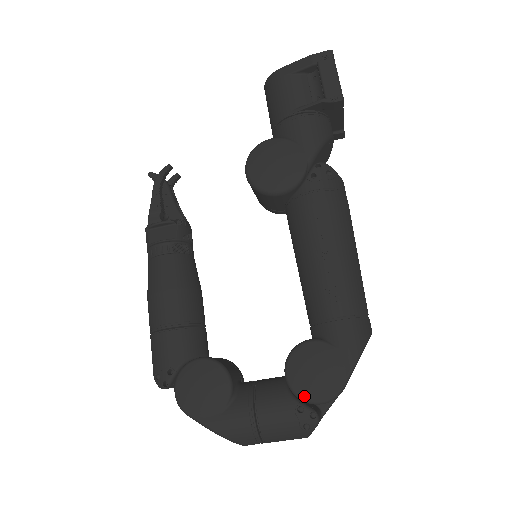
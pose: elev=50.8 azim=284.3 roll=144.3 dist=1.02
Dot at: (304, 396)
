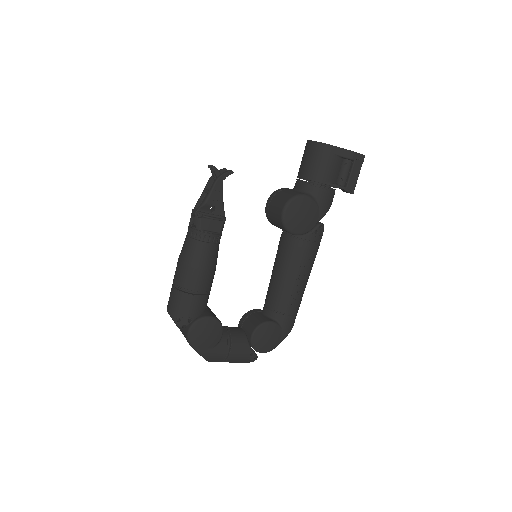
Dot at: (257, 348)
